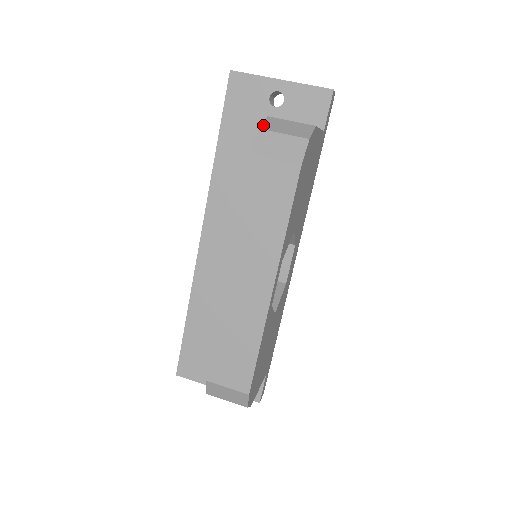
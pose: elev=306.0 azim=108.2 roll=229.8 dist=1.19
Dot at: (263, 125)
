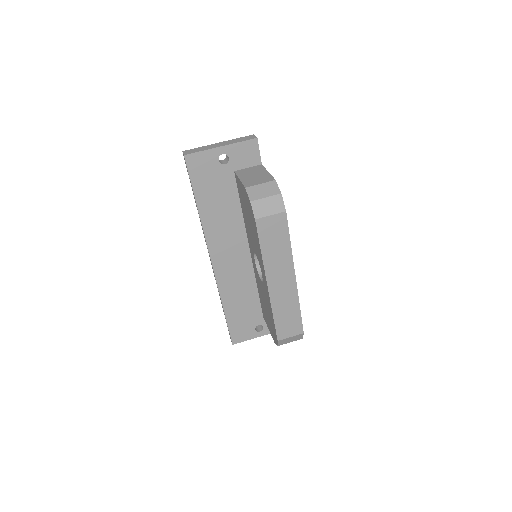
Dot at: (250, 197)
